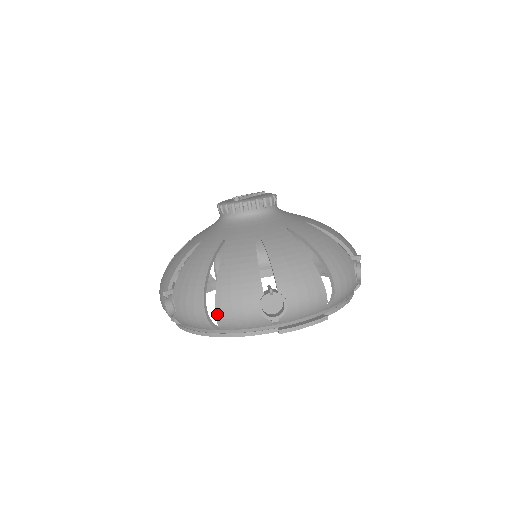
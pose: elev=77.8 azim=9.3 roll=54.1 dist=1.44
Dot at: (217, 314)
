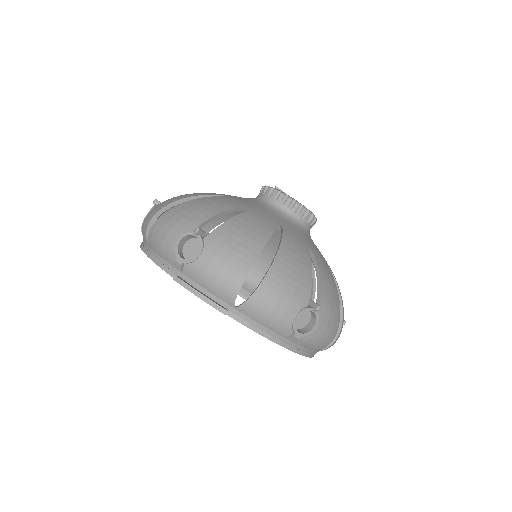
Dot at: (154, 224)
